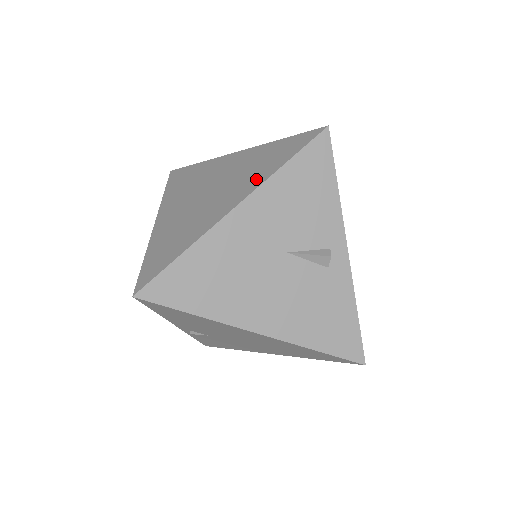
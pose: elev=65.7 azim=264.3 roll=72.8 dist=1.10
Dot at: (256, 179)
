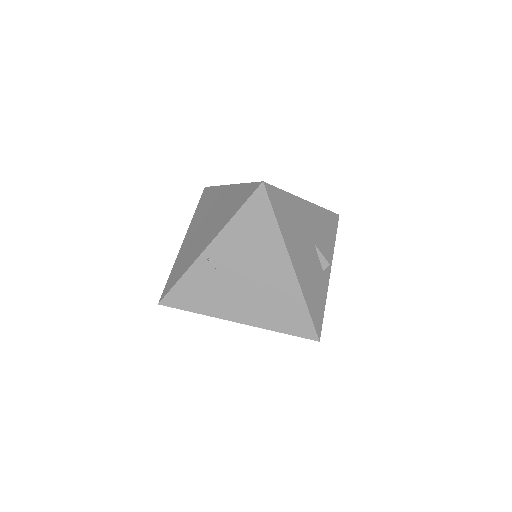
Dot at: occluded
